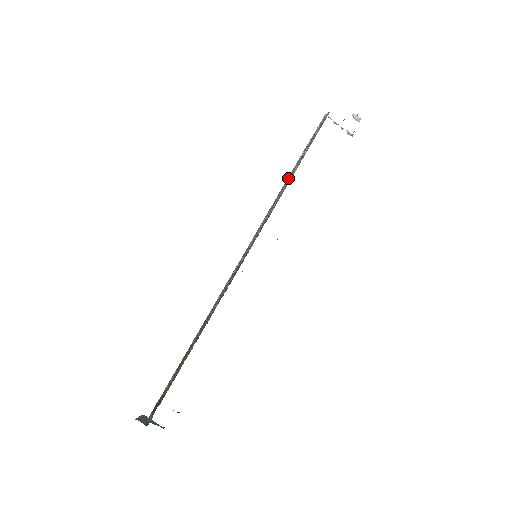
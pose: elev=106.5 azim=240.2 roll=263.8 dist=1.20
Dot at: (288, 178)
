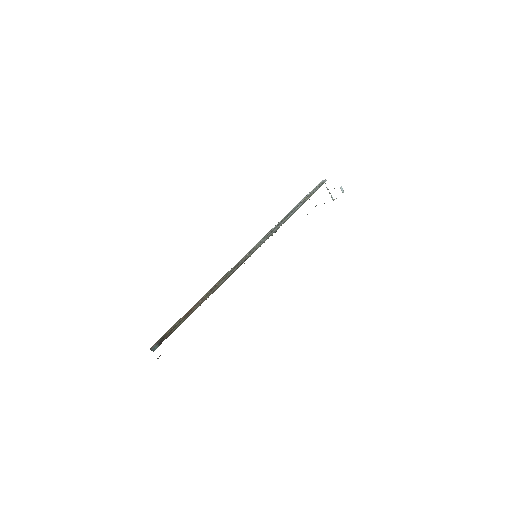
Dot at: (291, 212)
